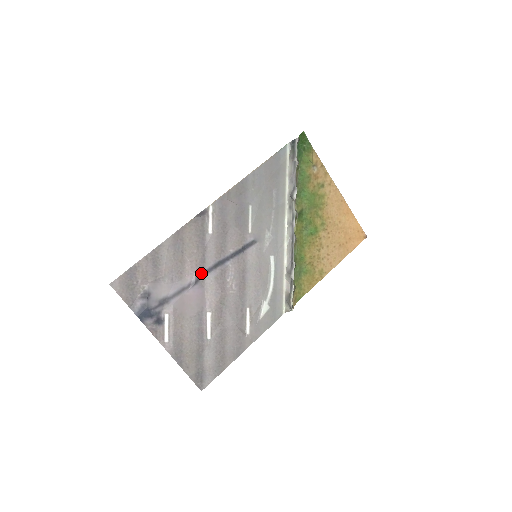
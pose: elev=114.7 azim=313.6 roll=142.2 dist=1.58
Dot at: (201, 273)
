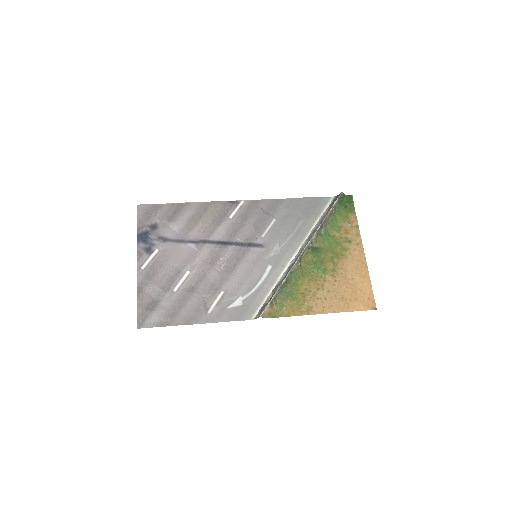
Dot at: (204, 240)
